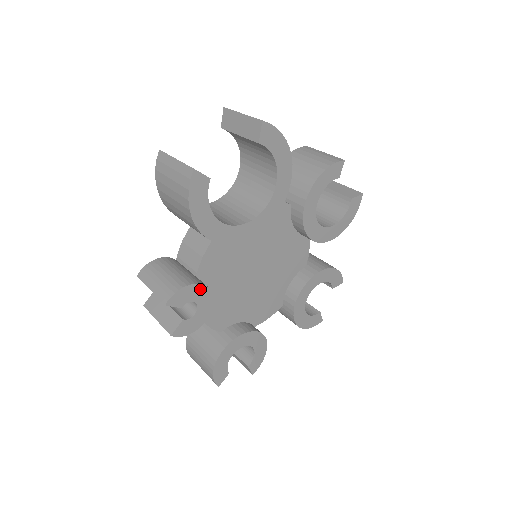
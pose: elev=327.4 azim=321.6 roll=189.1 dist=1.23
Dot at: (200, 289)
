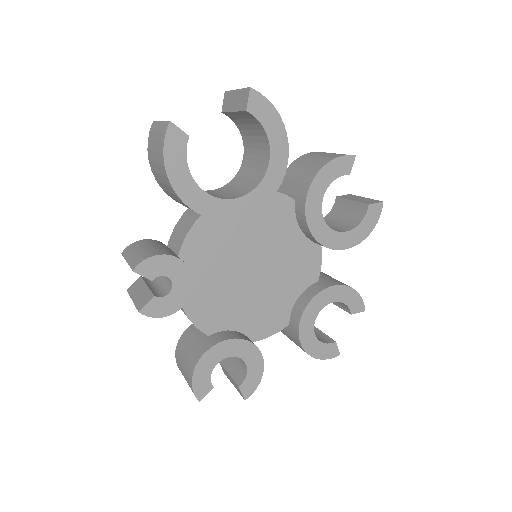
Dot at: (176, 264)
